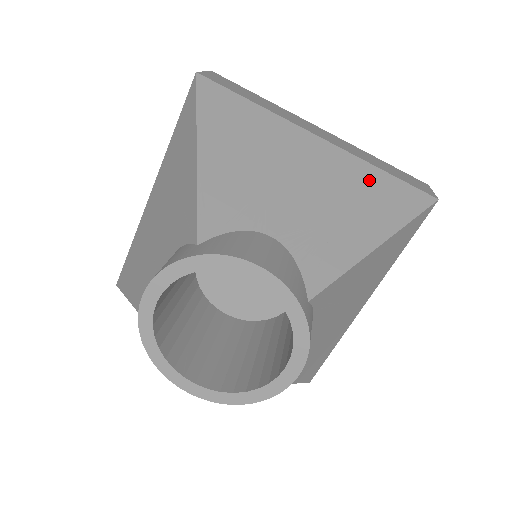
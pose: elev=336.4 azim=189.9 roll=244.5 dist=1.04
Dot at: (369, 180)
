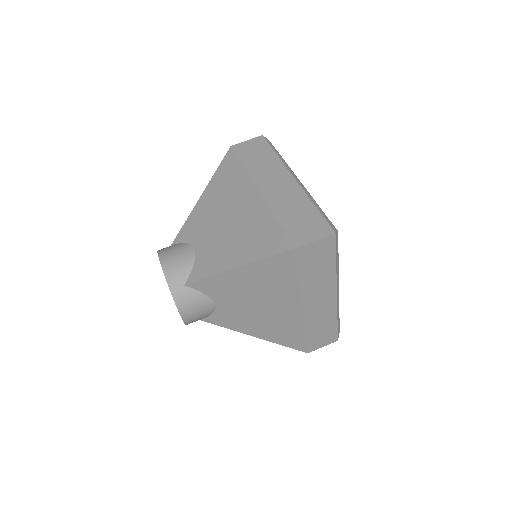
Dot at: (262, 225)
